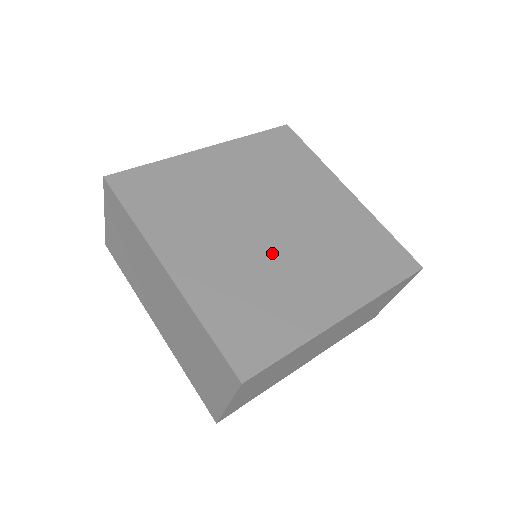
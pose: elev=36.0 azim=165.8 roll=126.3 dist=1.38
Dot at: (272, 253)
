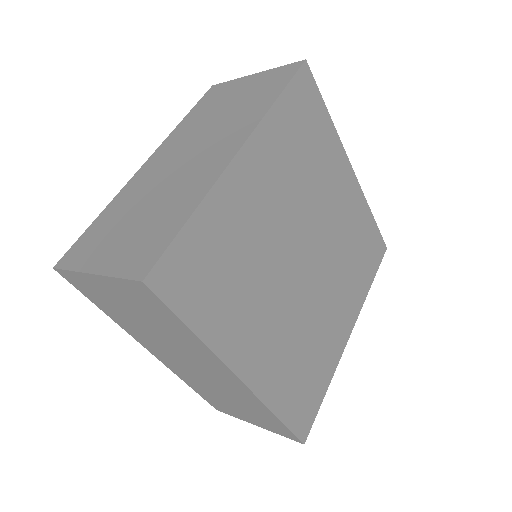
Dot at: (310, 298)
